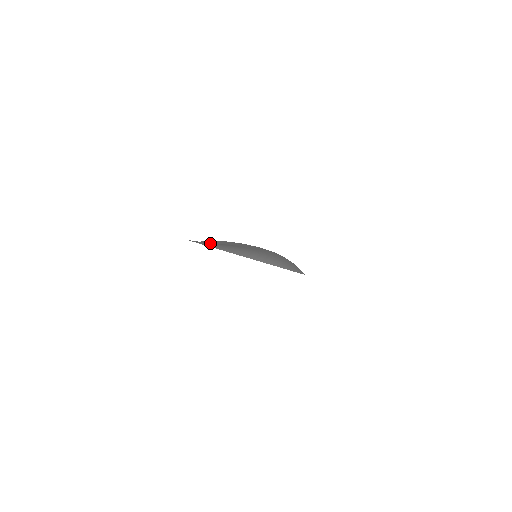
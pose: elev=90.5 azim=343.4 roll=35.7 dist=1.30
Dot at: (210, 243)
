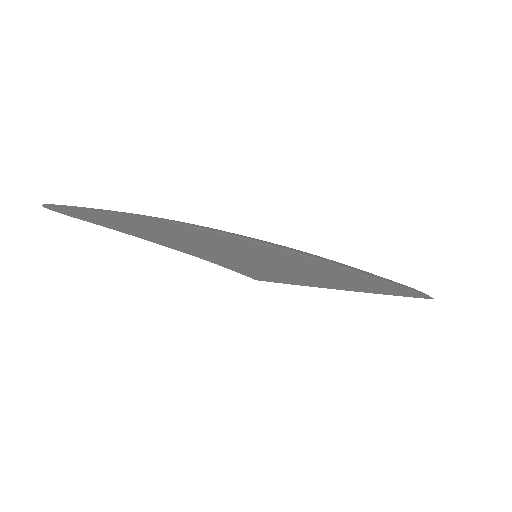
Dot at: occluded
